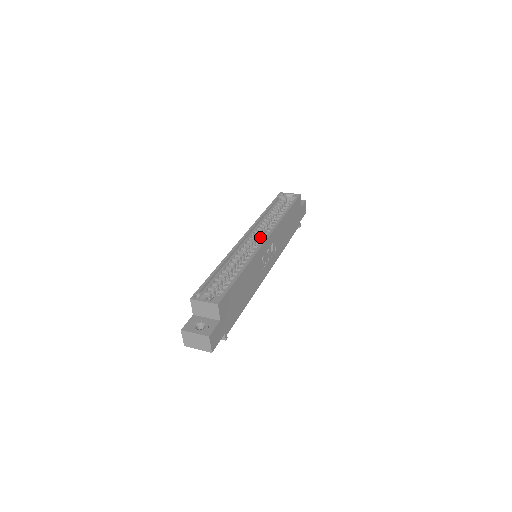
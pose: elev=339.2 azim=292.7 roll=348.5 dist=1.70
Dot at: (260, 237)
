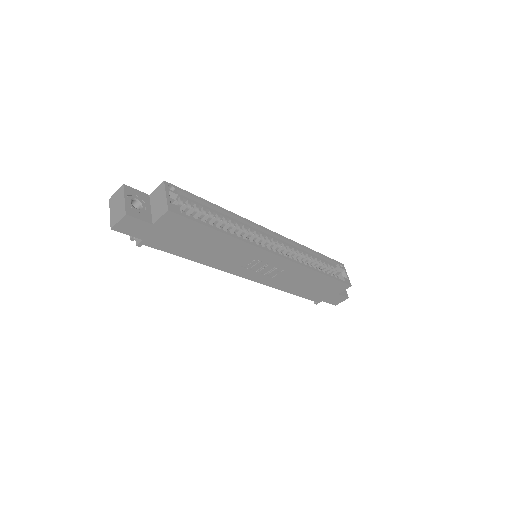
Dot at: occluded
